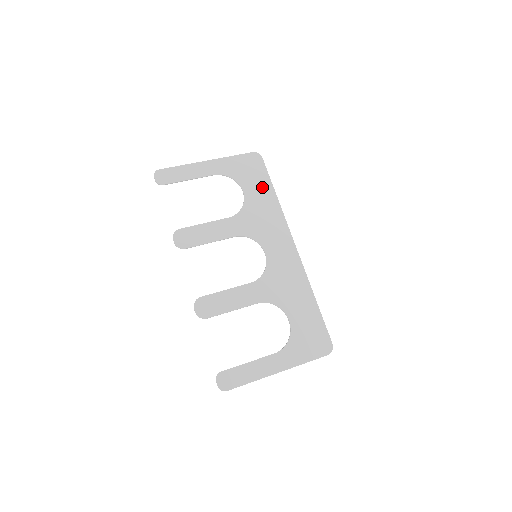
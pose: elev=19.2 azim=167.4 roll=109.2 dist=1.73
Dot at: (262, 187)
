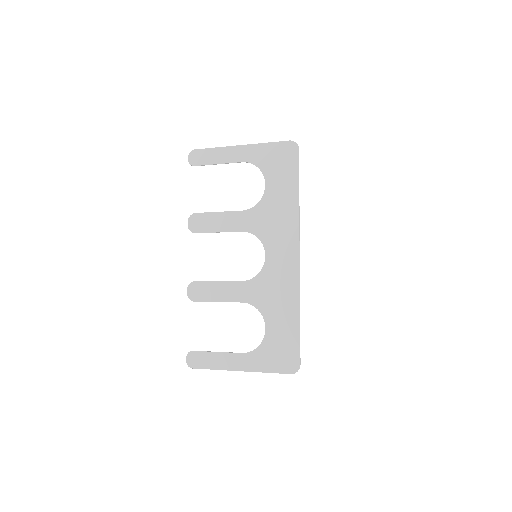
Dot at: (287, 183)
